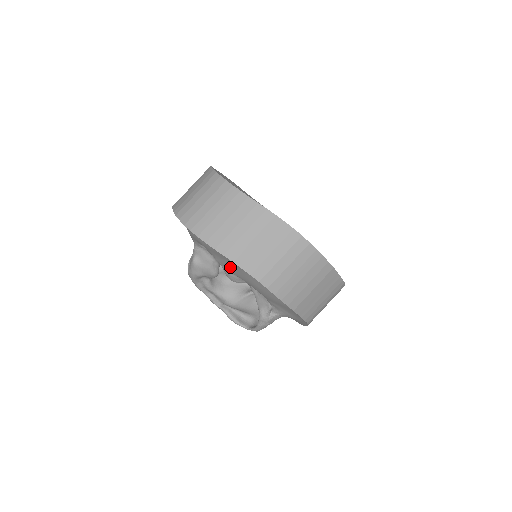
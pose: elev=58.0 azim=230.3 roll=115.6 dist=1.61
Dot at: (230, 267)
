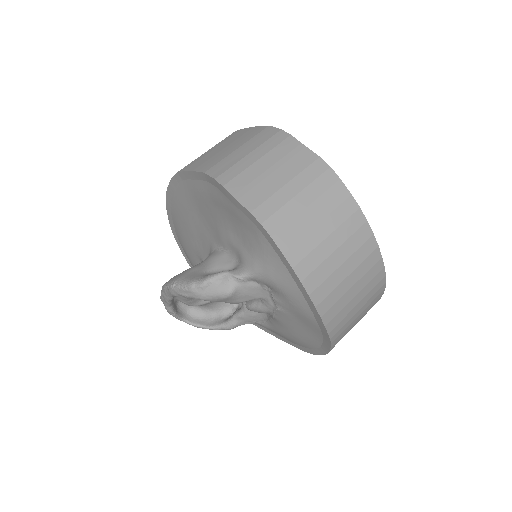
Dot at: (291, 322)
